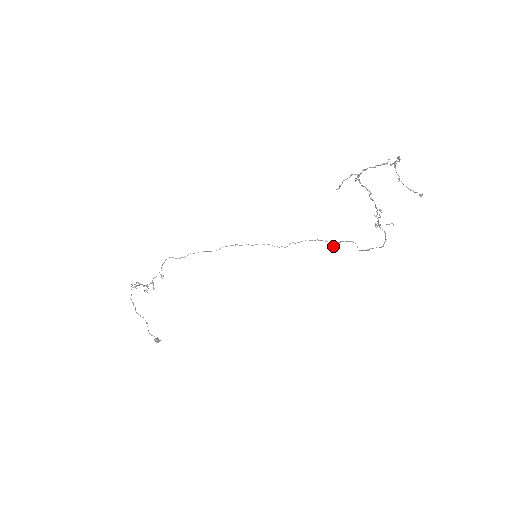
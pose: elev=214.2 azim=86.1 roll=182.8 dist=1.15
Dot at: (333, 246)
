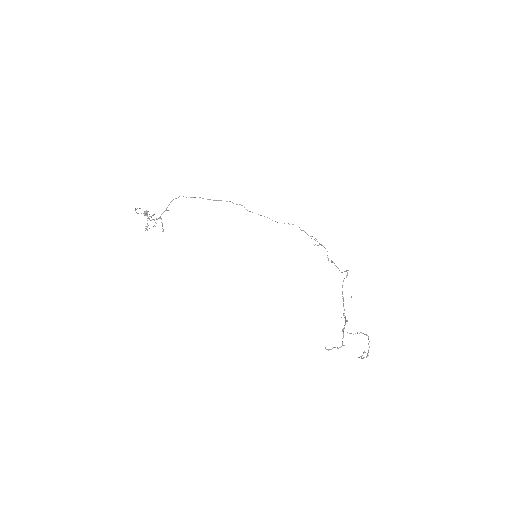
Dot at: occluded
